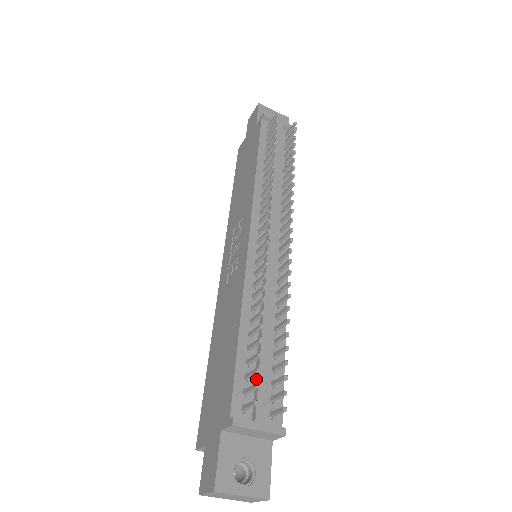
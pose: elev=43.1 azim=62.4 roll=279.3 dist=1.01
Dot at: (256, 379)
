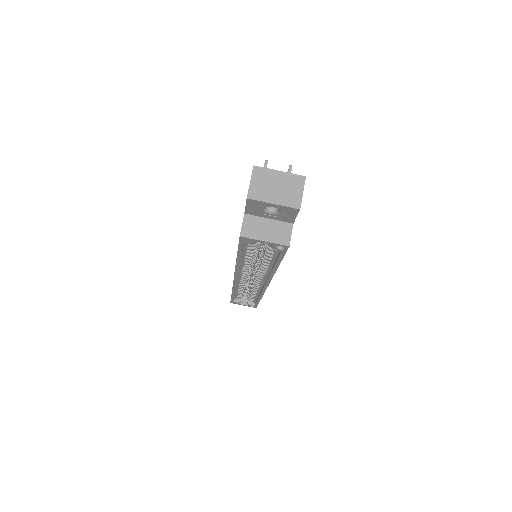
Dot at: occluded
